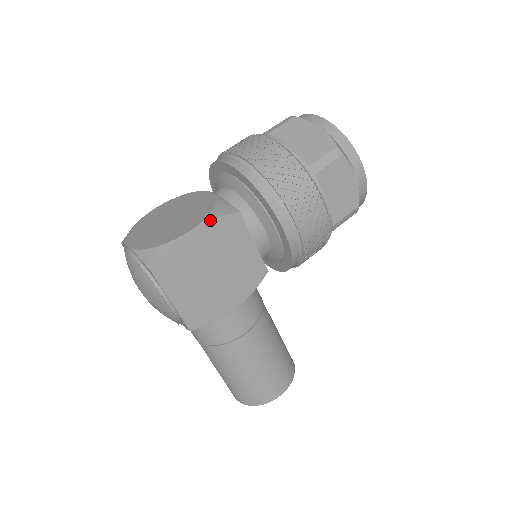
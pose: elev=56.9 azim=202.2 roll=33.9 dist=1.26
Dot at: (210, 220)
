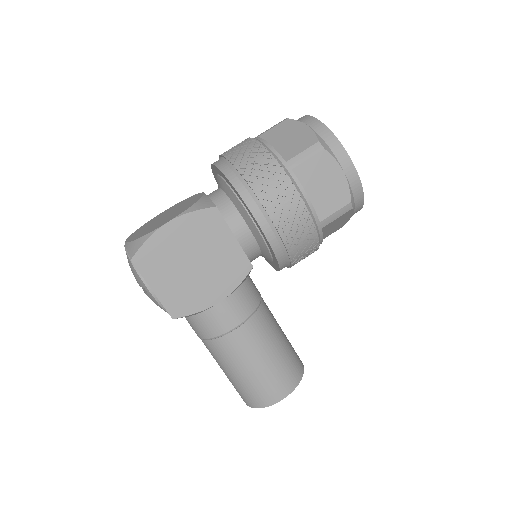
Dot at: (186, 214)
